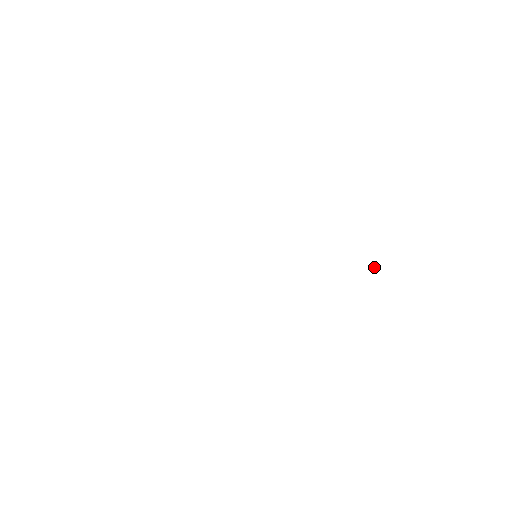
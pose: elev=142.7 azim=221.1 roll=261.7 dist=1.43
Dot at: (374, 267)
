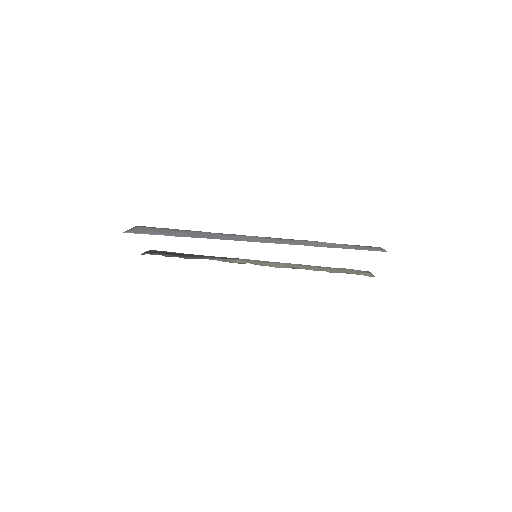
Dot at: (367, 246)
